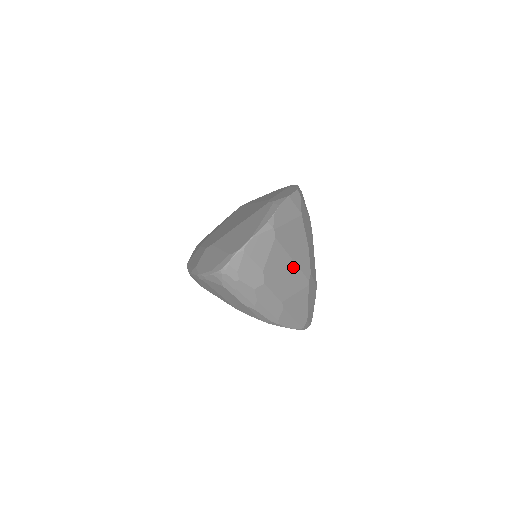
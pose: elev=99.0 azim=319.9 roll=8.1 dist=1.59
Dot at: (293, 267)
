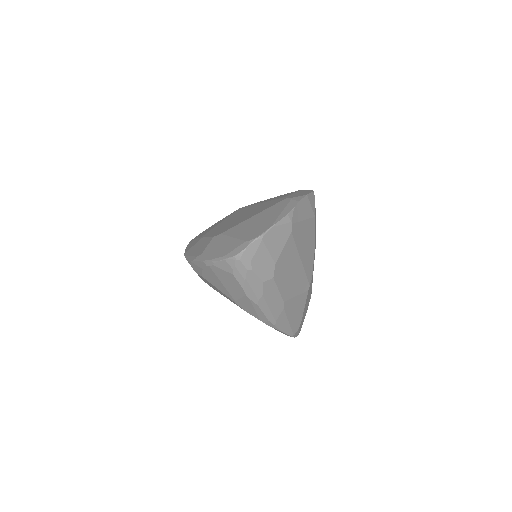
Dot at: (300, 267)
